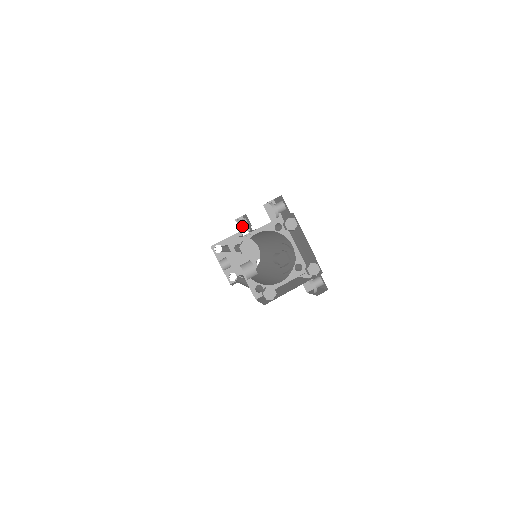
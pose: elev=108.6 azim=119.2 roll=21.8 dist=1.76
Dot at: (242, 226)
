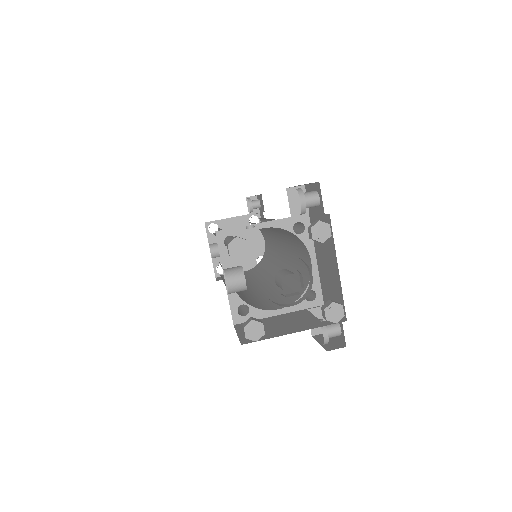
Dot at: (252, 208)
